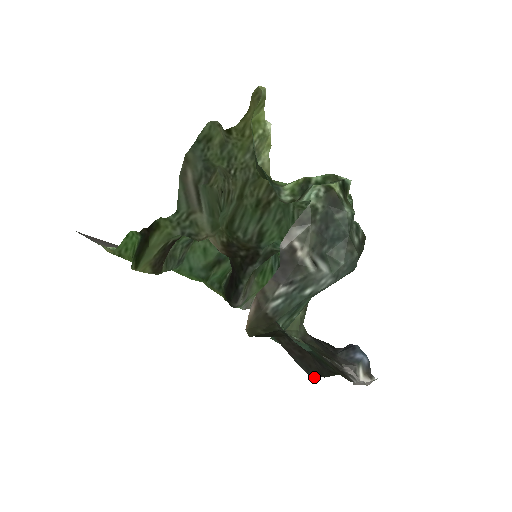
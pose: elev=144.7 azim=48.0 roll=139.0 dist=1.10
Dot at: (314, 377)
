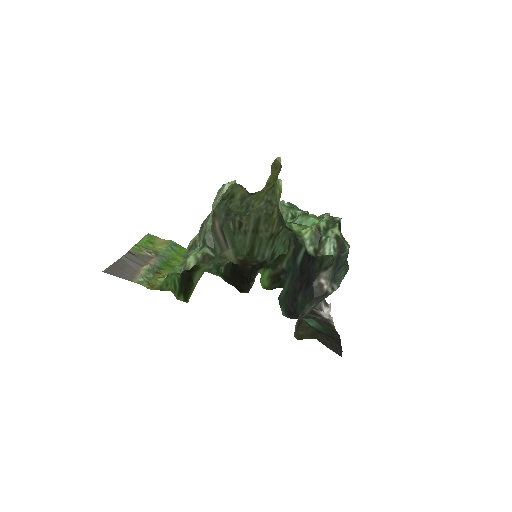
Dot at: (341, 354)
